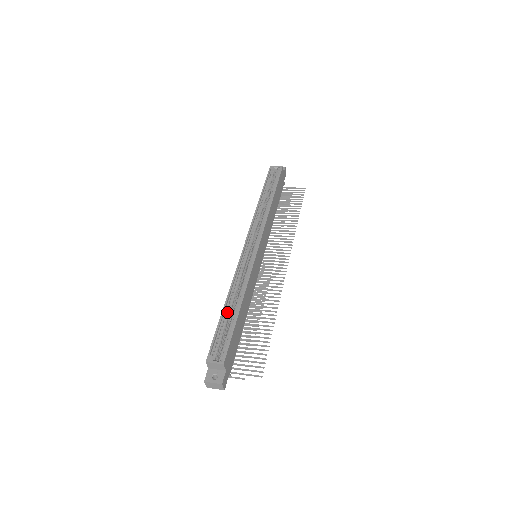
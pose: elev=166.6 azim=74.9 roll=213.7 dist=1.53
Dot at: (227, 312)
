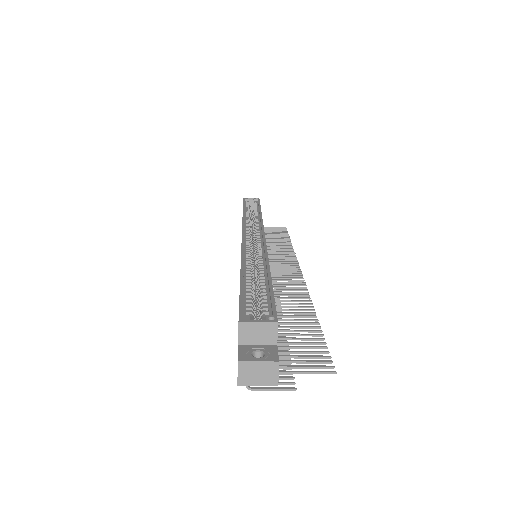
Dot at: (248, 279)
